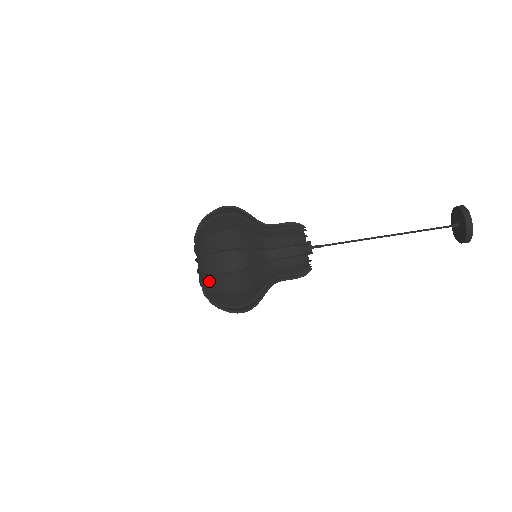
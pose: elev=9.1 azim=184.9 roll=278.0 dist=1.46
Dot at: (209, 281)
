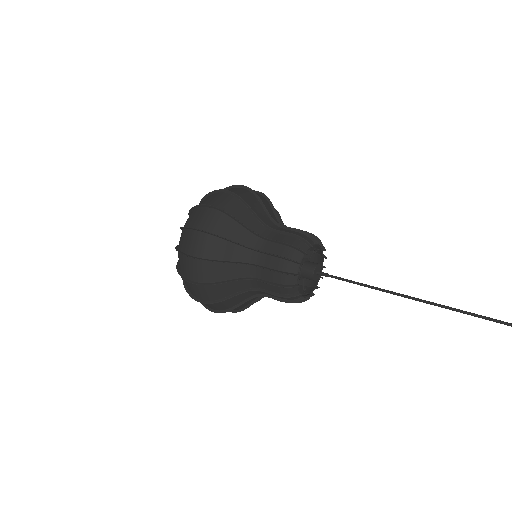
Dot at: (181, 237)
